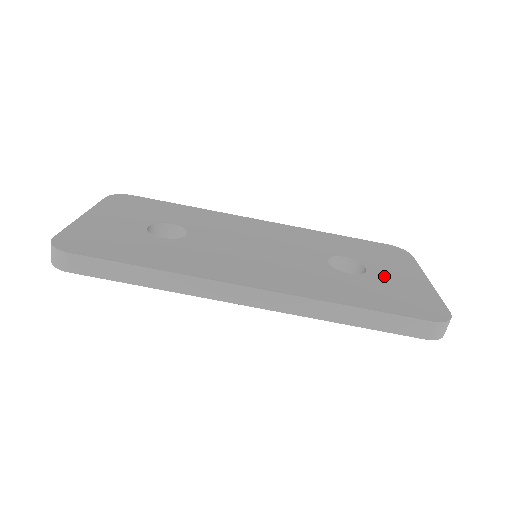
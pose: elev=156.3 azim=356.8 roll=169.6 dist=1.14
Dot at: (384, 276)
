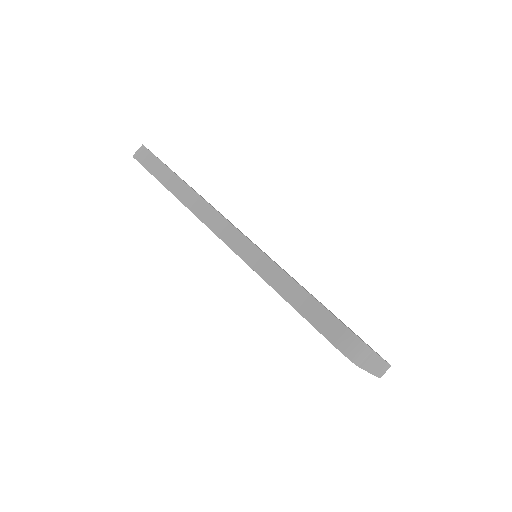
Dot at: (342, 322)
